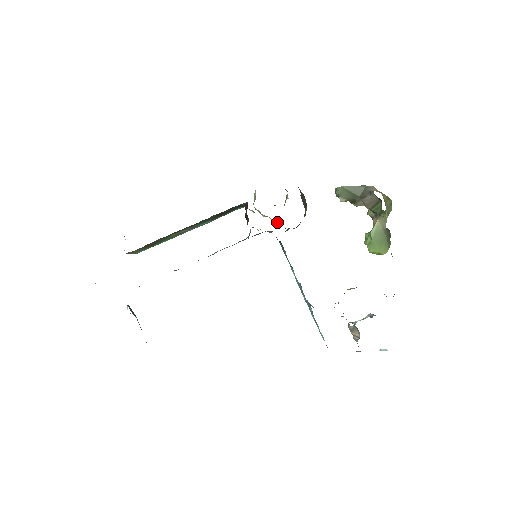
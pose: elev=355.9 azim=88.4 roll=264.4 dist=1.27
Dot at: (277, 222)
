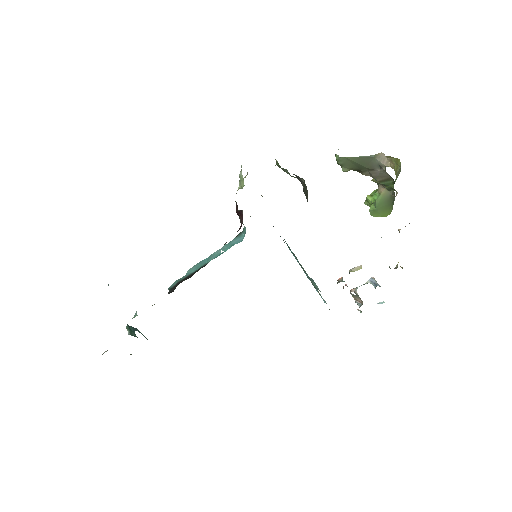
Dot at: occluded
